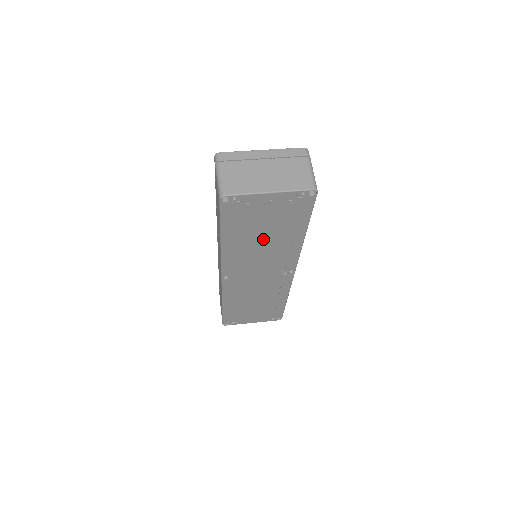
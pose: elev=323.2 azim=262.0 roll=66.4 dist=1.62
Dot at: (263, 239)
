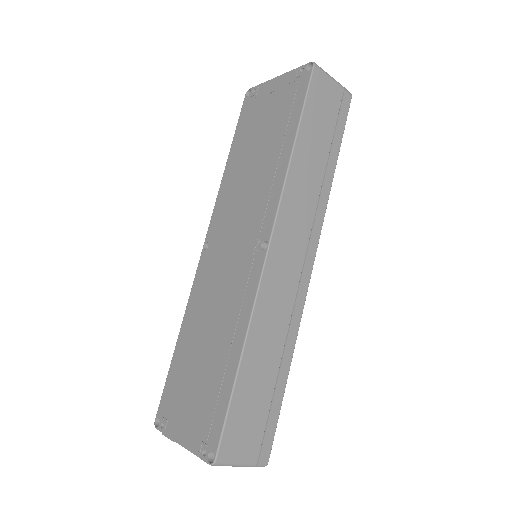
Dot at: (256, 157)
